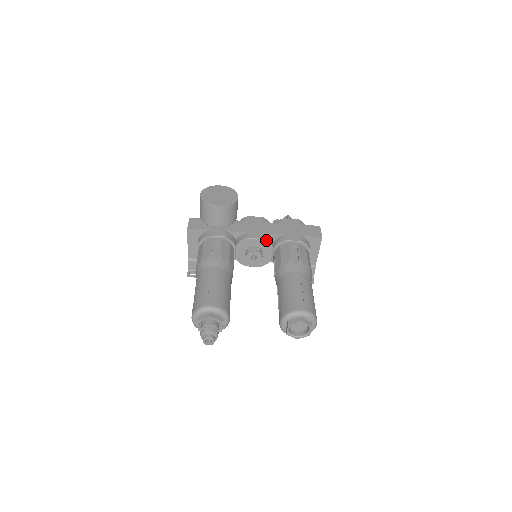
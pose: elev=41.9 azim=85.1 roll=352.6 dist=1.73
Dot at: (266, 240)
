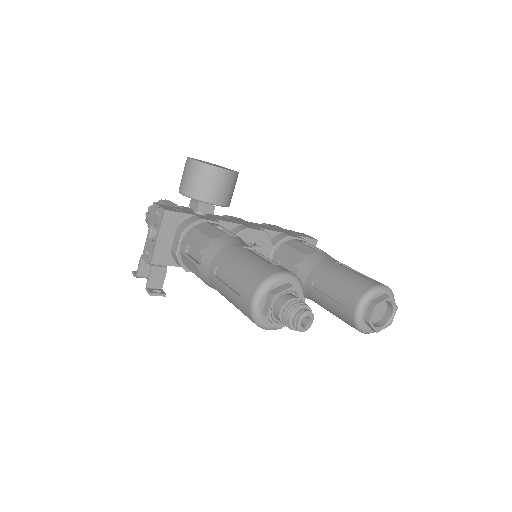
Dot at: (268, 234)
